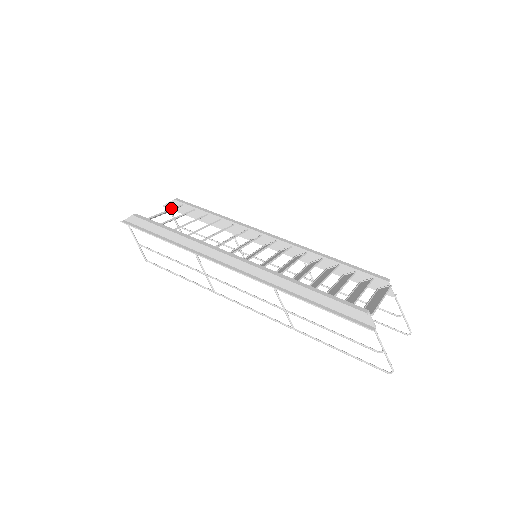
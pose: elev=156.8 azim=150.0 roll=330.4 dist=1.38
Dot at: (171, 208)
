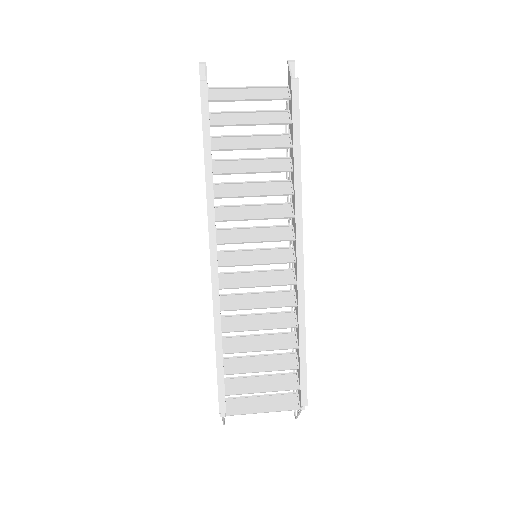
Dot at: (288, 79)
